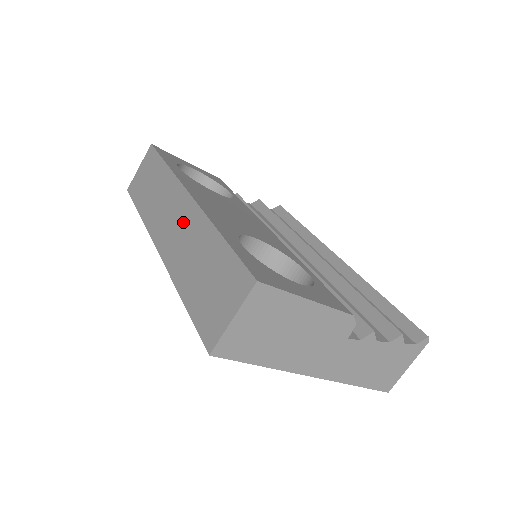
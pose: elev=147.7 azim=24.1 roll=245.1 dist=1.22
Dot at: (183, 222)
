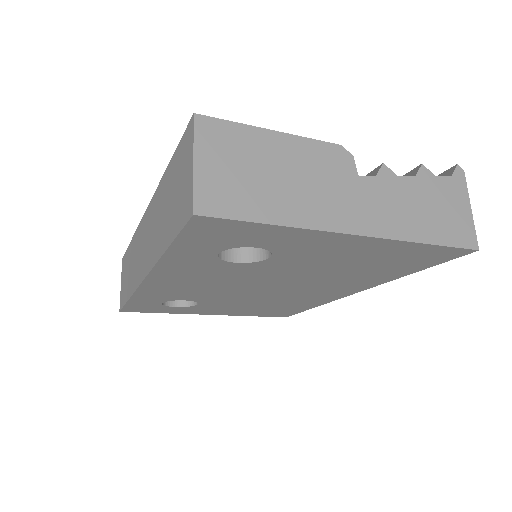
Dot at: (149, 226)
